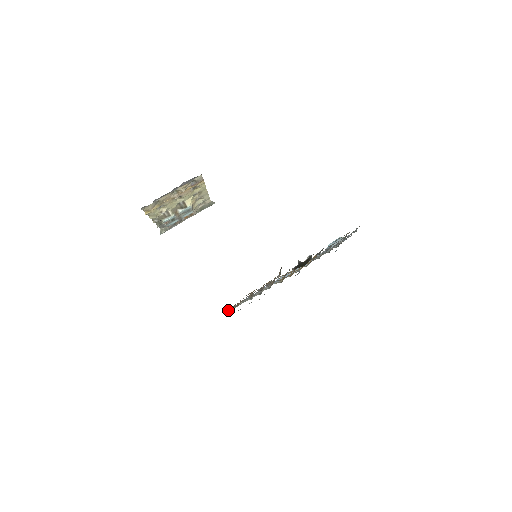
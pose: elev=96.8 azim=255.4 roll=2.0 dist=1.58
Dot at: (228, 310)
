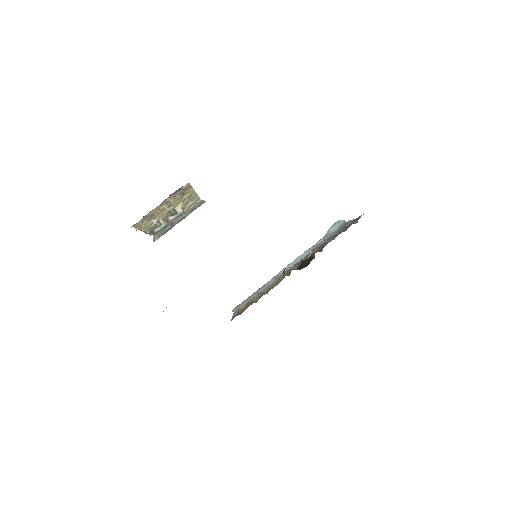
Dot at: (234, 312)
